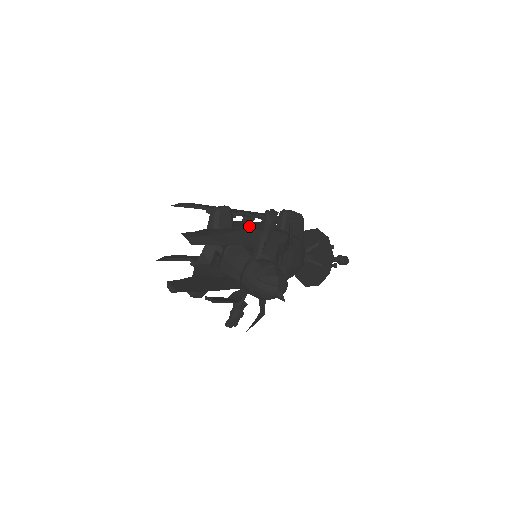
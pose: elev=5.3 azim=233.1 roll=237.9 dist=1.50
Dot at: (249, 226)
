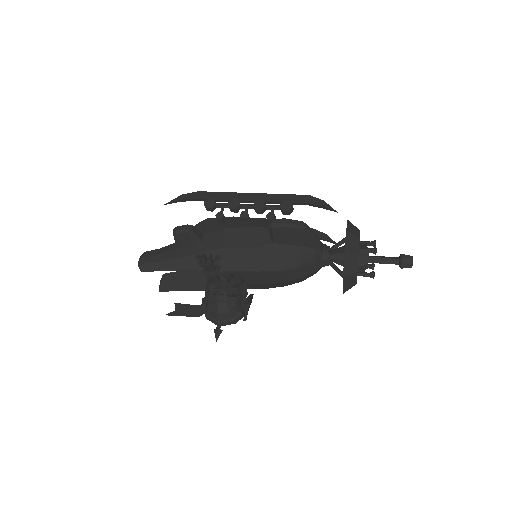
Dot at: (221, 241)
